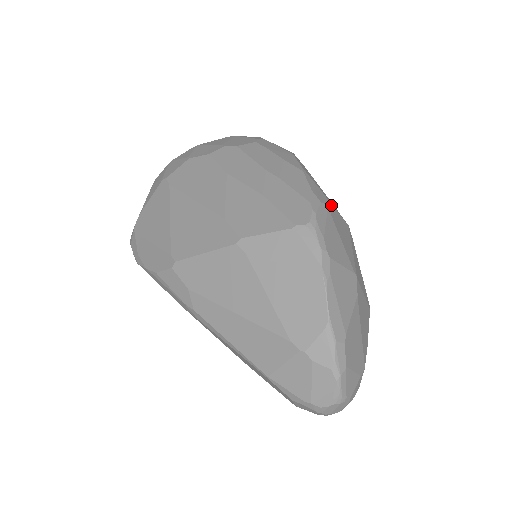
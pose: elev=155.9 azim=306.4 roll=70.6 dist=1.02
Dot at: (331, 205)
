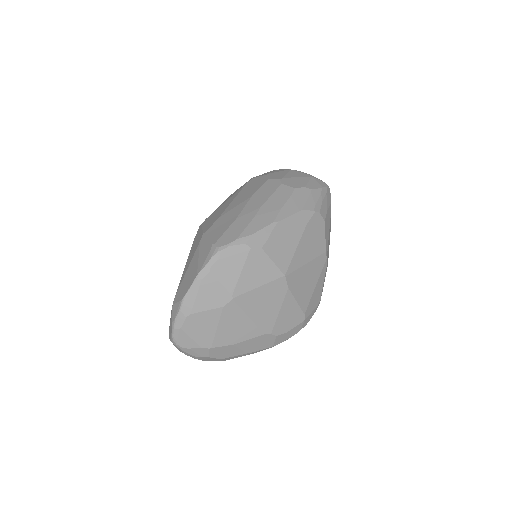
Dot at: (263, 252)
